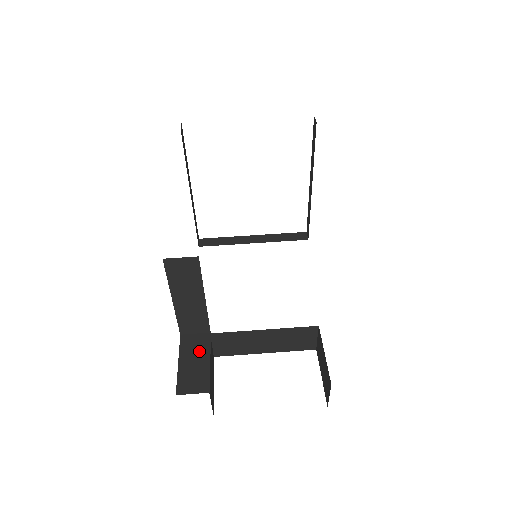
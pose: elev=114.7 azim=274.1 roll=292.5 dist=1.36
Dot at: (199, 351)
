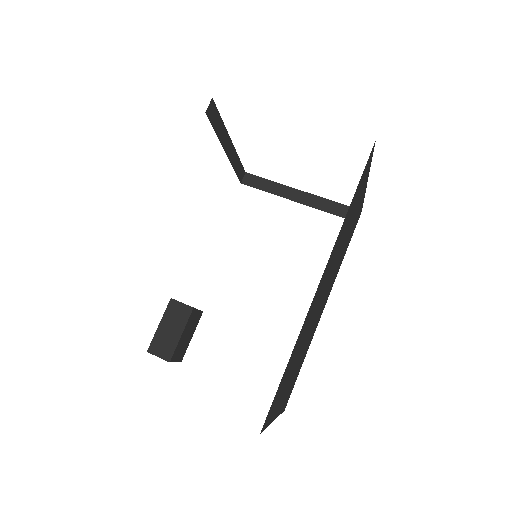
Dot at: (178, 321)
